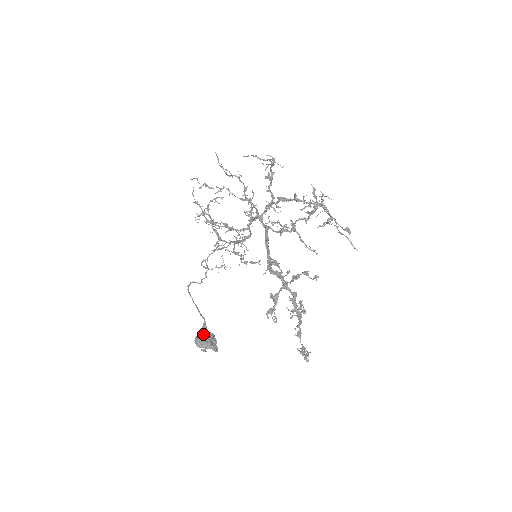
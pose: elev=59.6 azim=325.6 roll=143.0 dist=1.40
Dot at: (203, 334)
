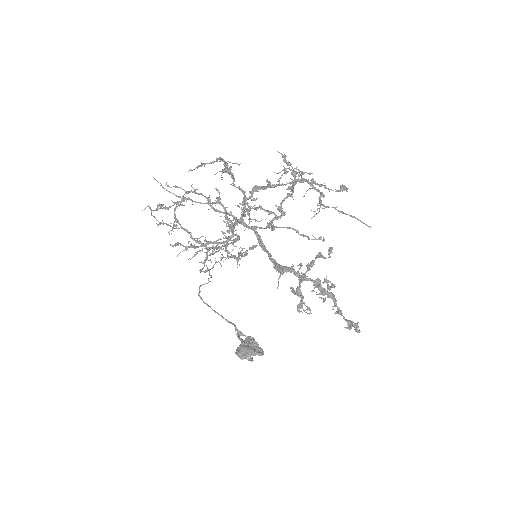
Dot at: (241, 345)
